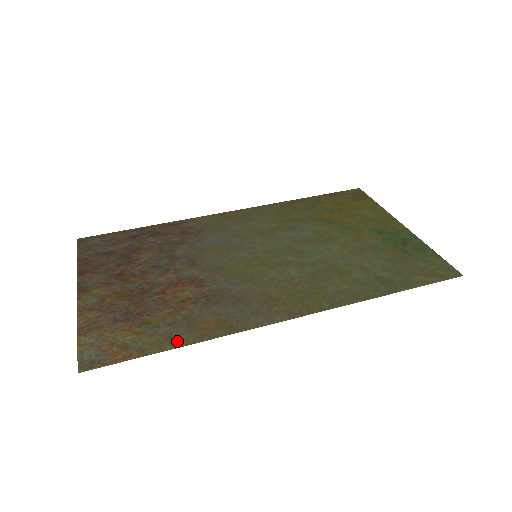
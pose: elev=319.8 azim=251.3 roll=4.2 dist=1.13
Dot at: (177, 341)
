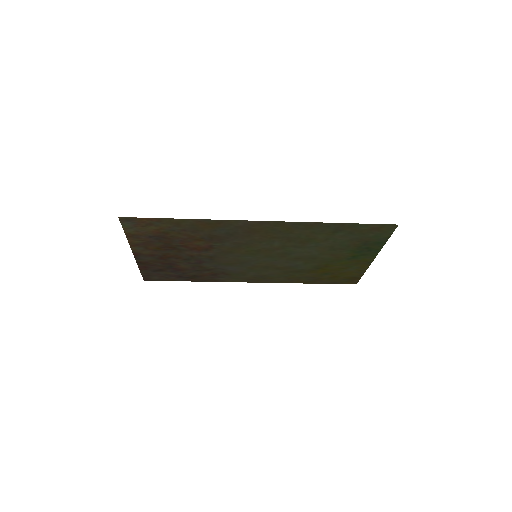
Dot at: (182, 222)
